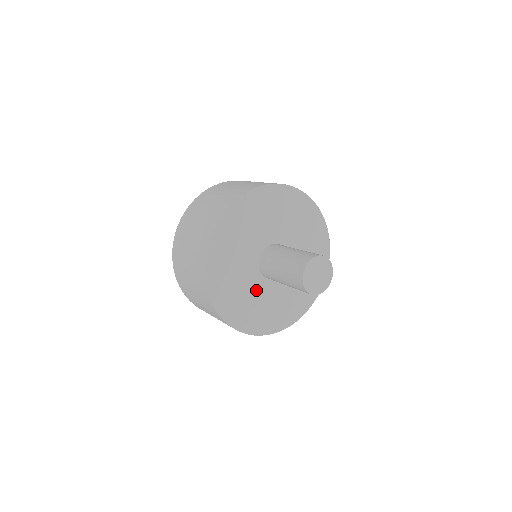
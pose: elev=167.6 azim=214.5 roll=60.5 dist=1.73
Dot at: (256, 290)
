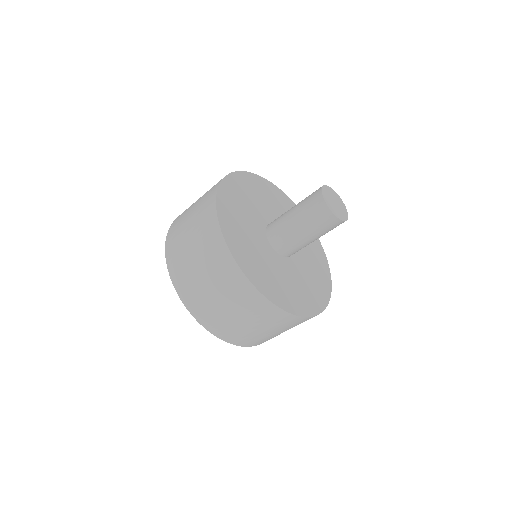
Dot at: (254, 229)
